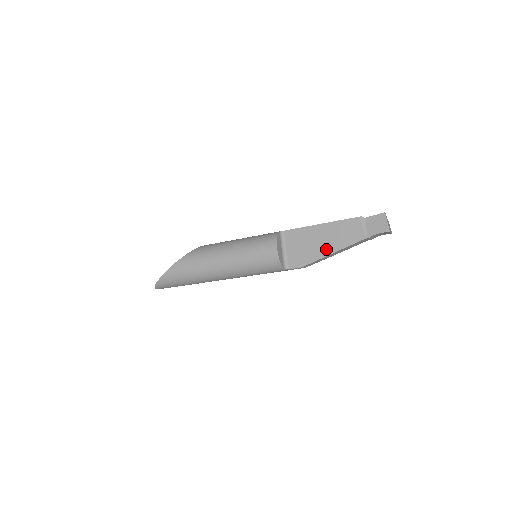
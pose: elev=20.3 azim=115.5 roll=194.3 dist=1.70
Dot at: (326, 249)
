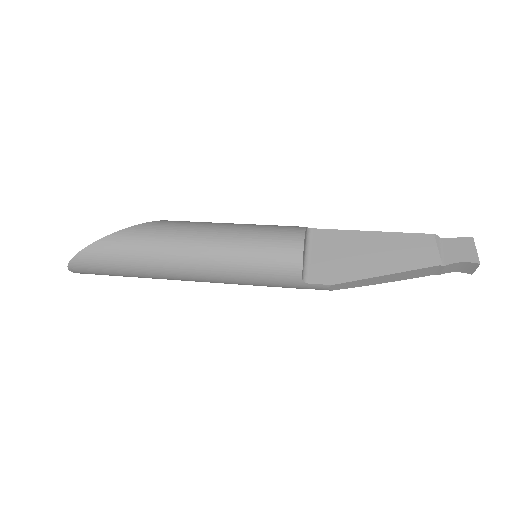
Dot at: (376, 267)
